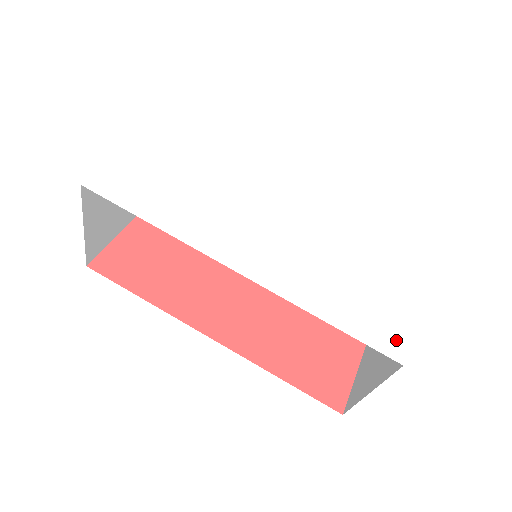
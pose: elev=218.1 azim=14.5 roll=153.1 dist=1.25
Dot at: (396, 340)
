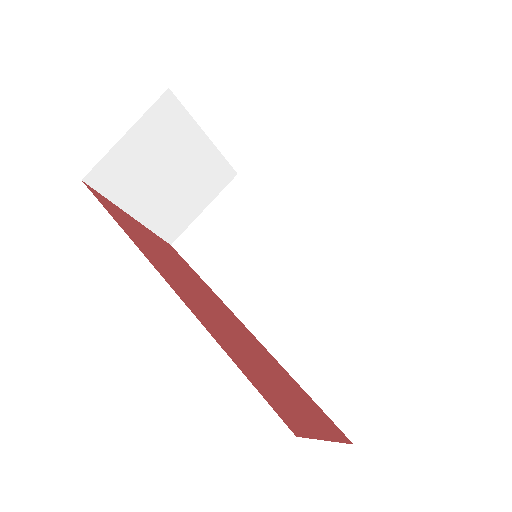
Dot at: occluded
